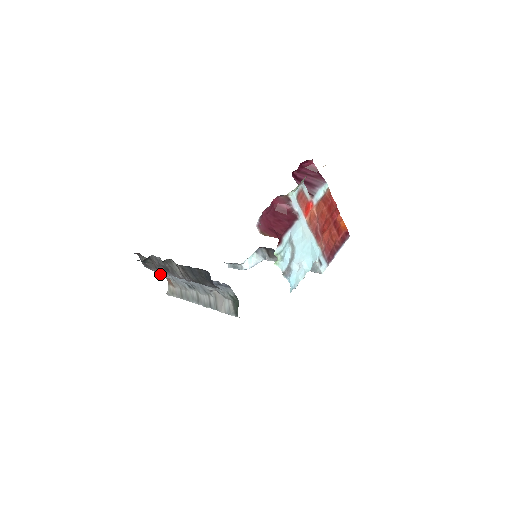
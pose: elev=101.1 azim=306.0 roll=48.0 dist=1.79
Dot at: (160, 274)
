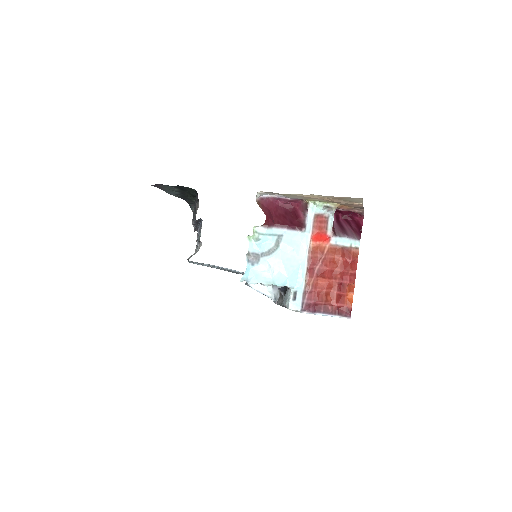
Dot at: occluded
